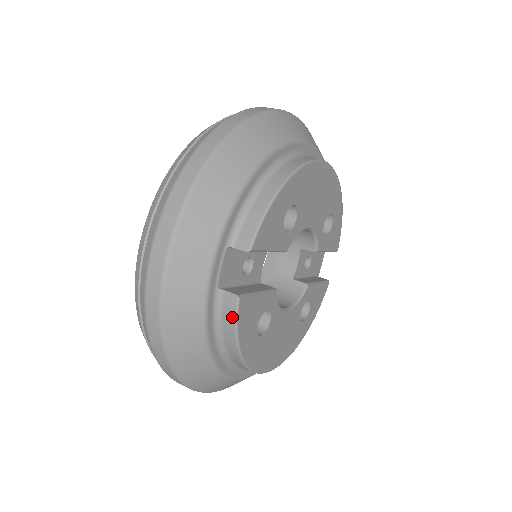
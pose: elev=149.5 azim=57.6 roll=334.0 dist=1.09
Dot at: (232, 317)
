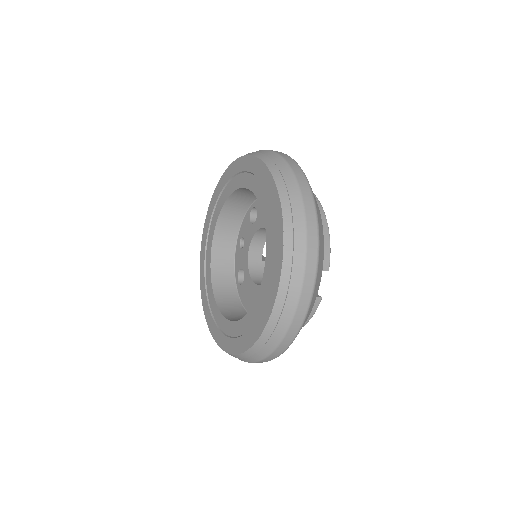
Dot at: (314, 310)
